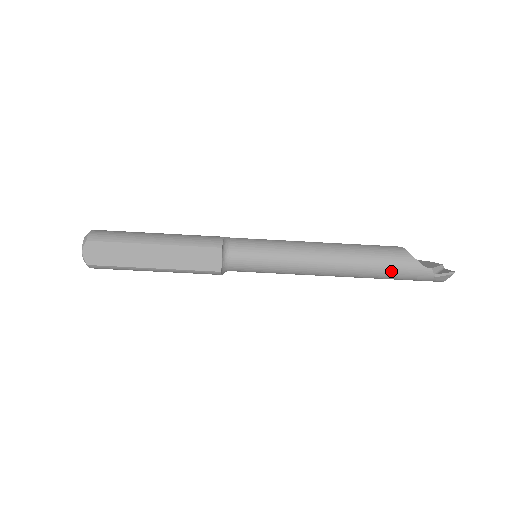
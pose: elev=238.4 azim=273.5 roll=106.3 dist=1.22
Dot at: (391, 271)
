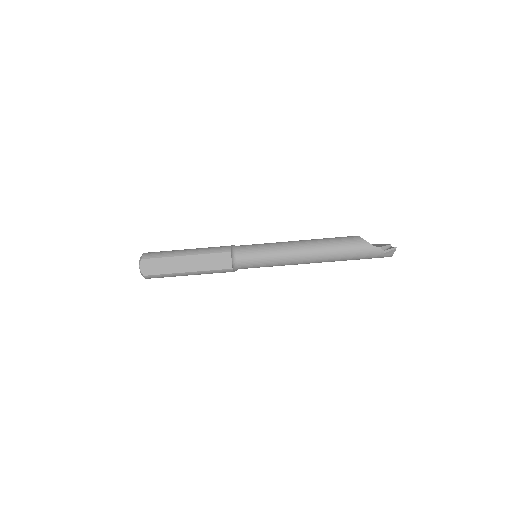
Dot at: (351, 253)
